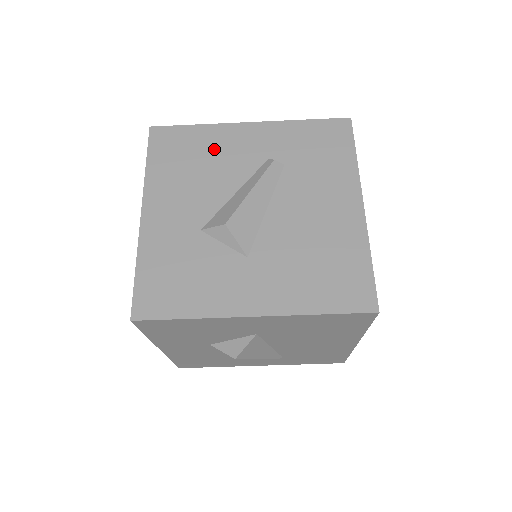
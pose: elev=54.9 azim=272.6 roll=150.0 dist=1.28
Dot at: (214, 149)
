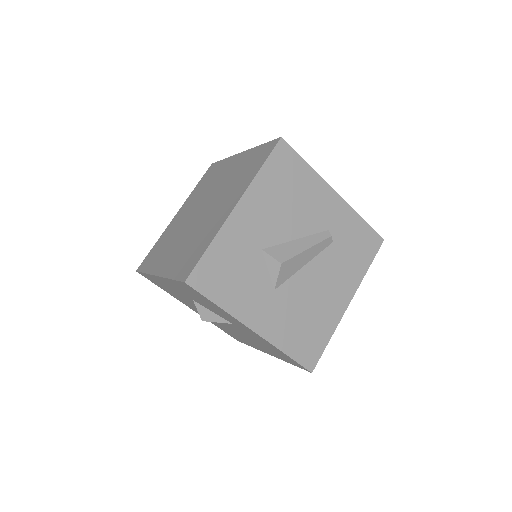
Dot at: (306, 194)
